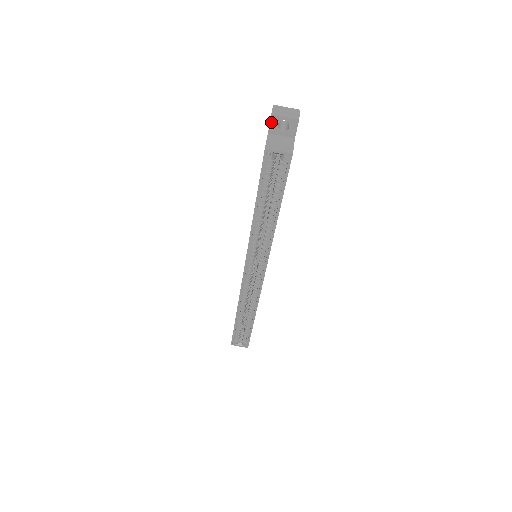
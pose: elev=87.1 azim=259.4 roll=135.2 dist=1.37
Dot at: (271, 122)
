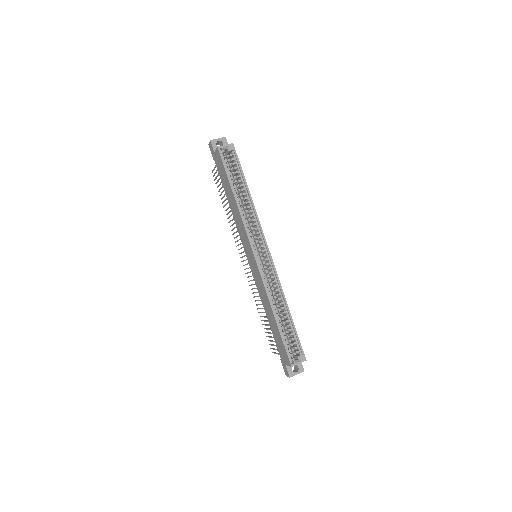
Dot at: (212, 145)
